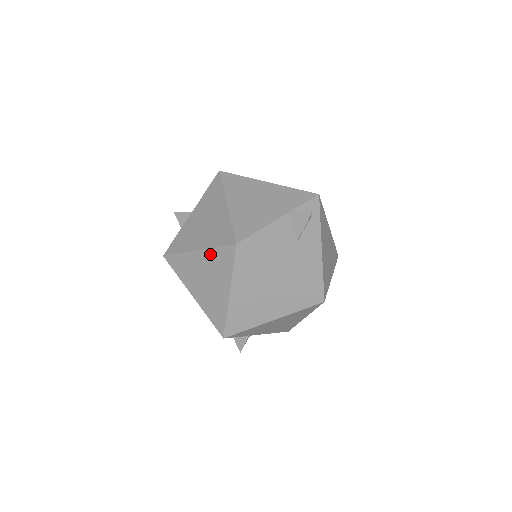
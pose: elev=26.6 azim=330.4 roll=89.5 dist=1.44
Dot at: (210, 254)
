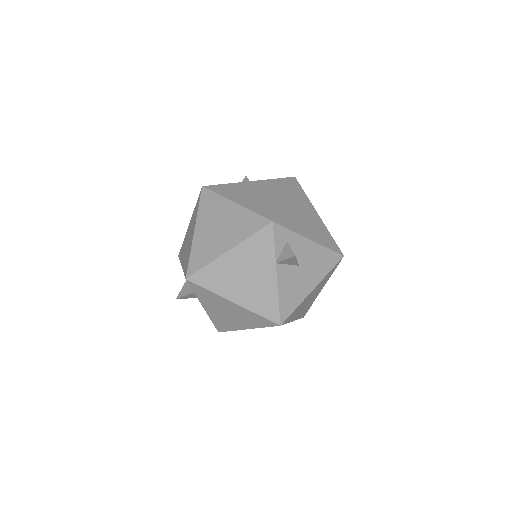
Dot at: occluded
